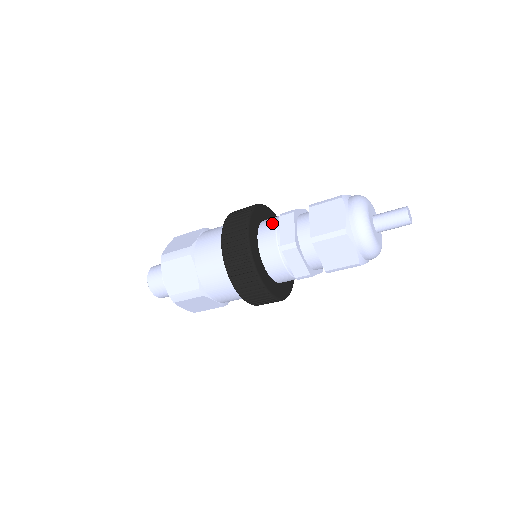
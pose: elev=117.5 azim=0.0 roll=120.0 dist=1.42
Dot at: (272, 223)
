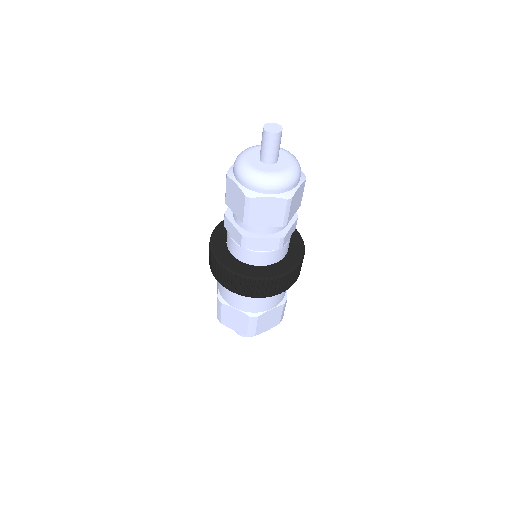
Dot at: occluded
